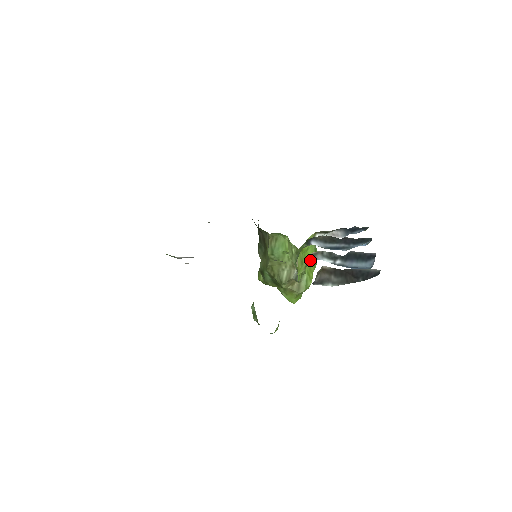
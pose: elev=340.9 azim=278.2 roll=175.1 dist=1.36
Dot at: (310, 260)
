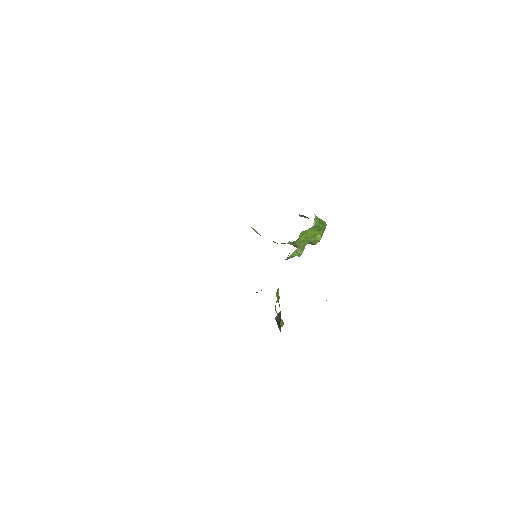
Dot at: occluded
